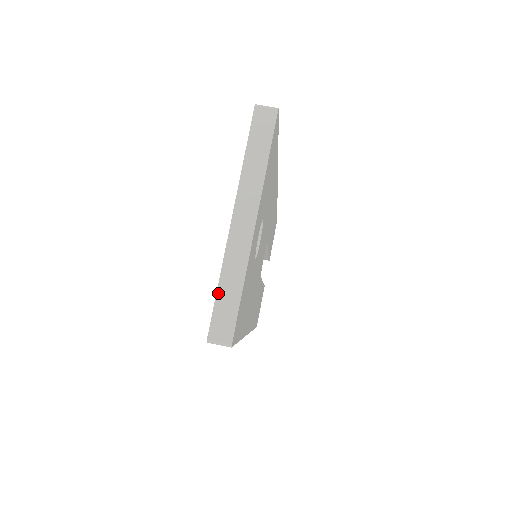
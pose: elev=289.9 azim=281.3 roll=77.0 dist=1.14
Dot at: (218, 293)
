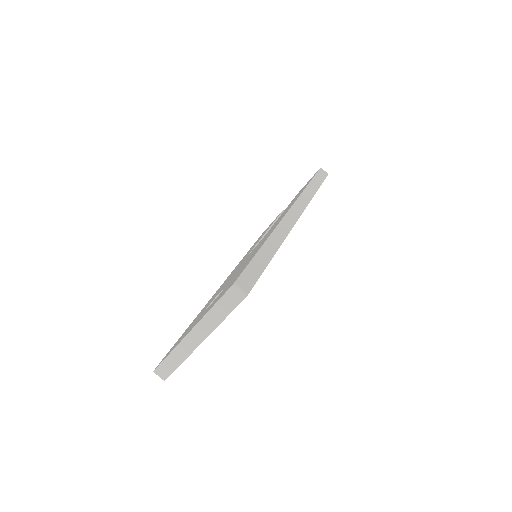
Dot at: (167, 358)
